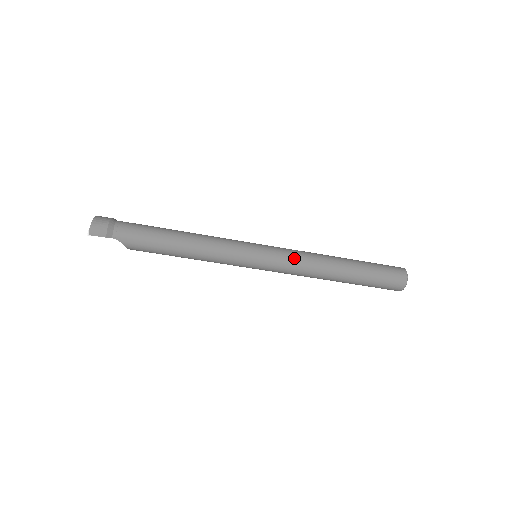
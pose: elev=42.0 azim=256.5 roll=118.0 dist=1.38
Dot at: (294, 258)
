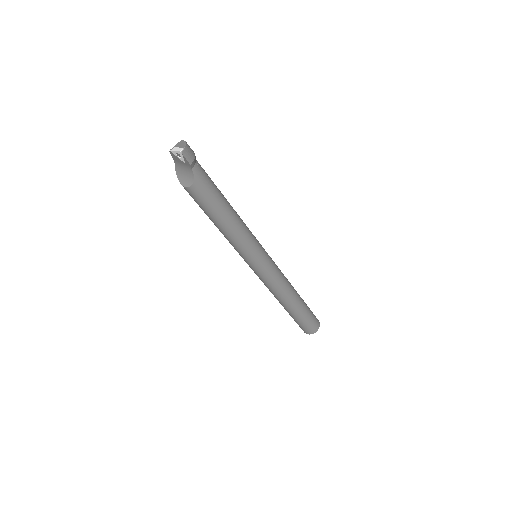
Dot at: (280, 272)
